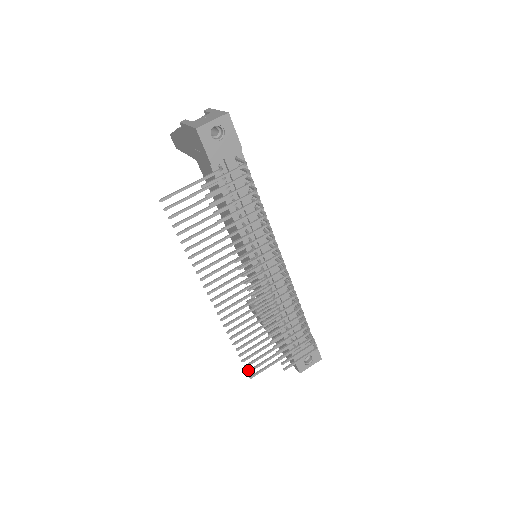
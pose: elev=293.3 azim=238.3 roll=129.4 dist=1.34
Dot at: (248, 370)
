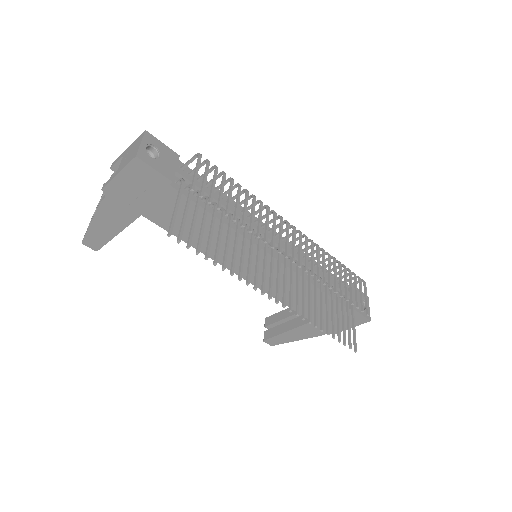
Dot at: occluded
